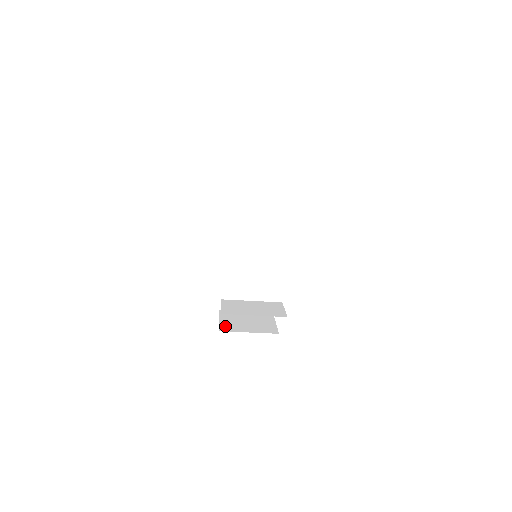
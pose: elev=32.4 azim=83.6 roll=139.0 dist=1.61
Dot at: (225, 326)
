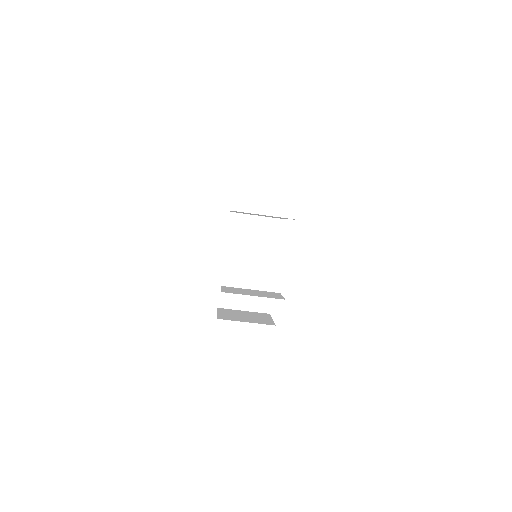
Dot at: (223, 316)
